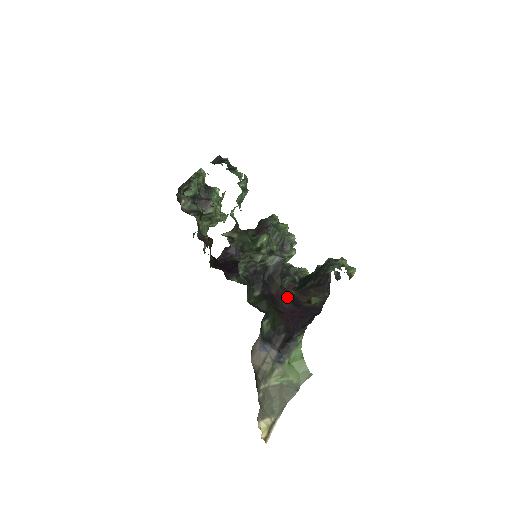
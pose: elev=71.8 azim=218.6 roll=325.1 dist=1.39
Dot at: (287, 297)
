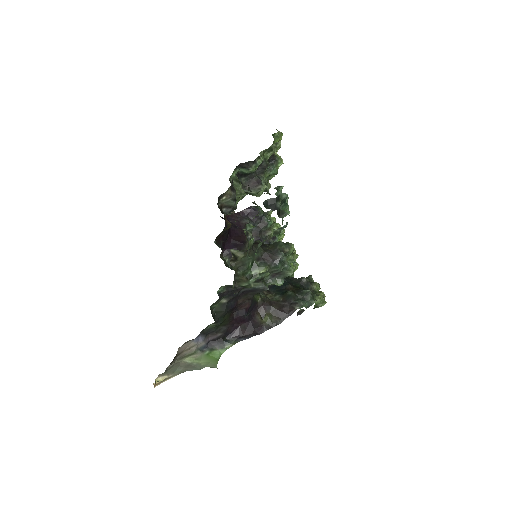
Dot at: (248, 308)
